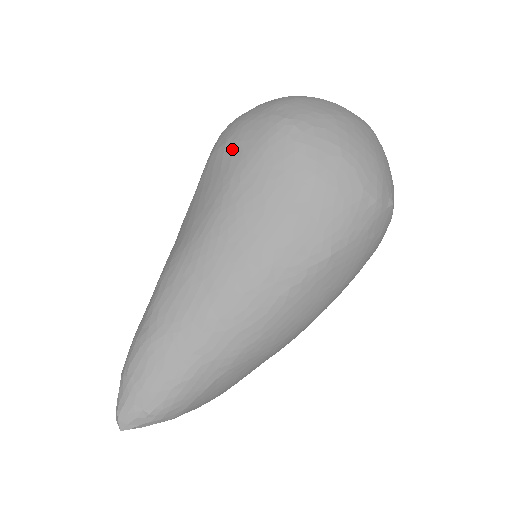
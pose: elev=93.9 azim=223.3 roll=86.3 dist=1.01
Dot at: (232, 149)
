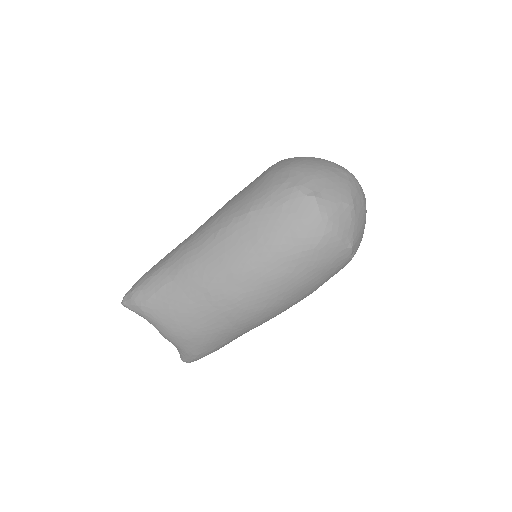
Dot at: occluded
